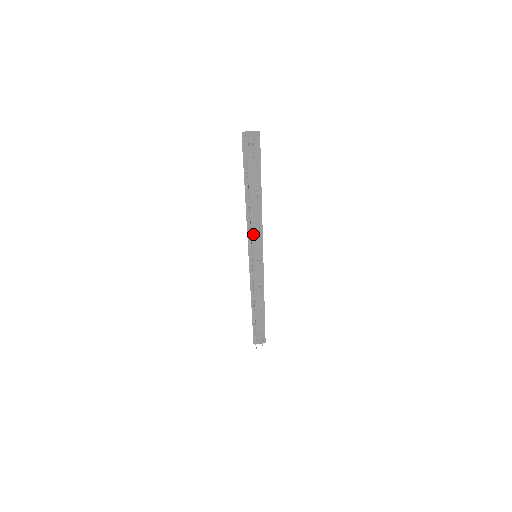
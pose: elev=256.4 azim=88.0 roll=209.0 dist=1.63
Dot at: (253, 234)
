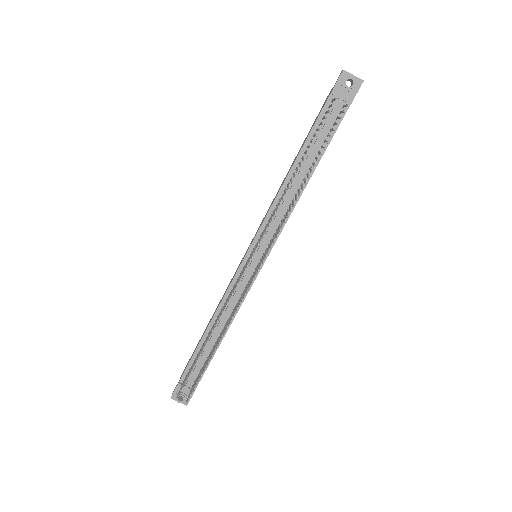
Dot at: (275, 216)
